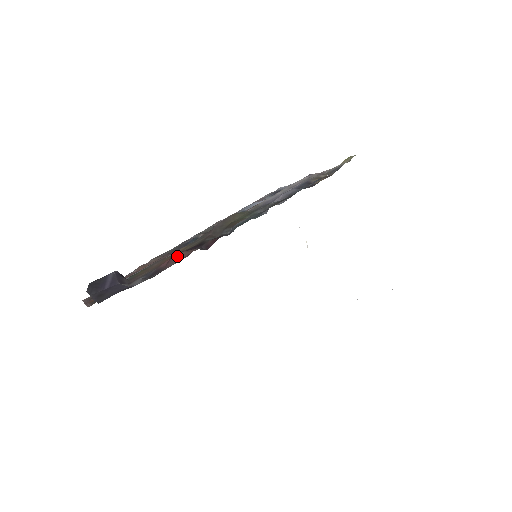
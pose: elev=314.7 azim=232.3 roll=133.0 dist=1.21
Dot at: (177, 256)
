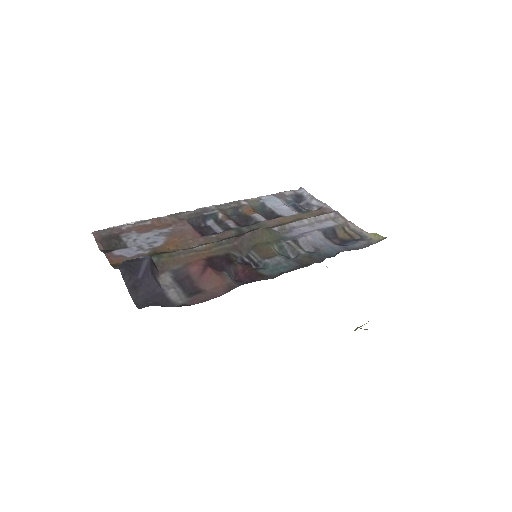
Dot at: (211, 279)
